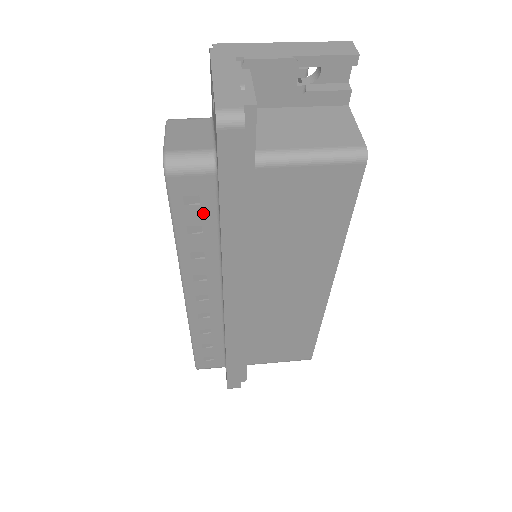
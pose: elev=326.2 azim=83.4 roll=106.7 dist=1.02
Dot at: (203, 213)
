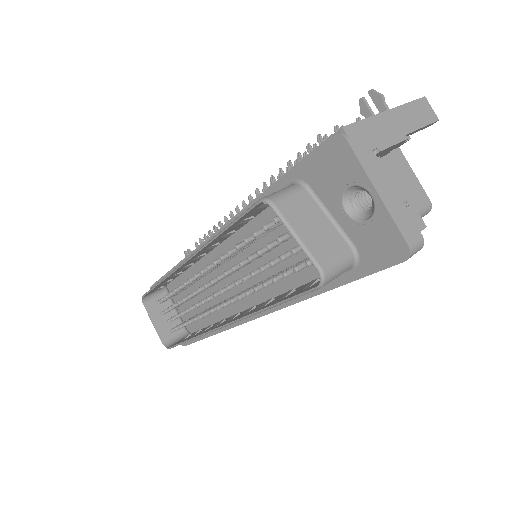
Dot at: occluded
